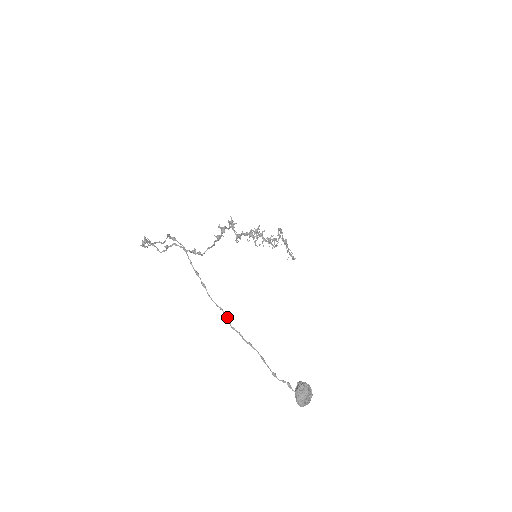
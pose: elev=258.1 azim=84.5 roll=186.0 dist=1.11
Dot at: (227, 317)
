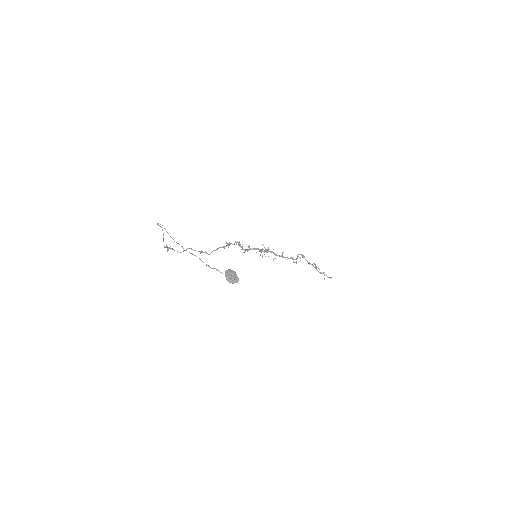
Dot at: (181, 246)
